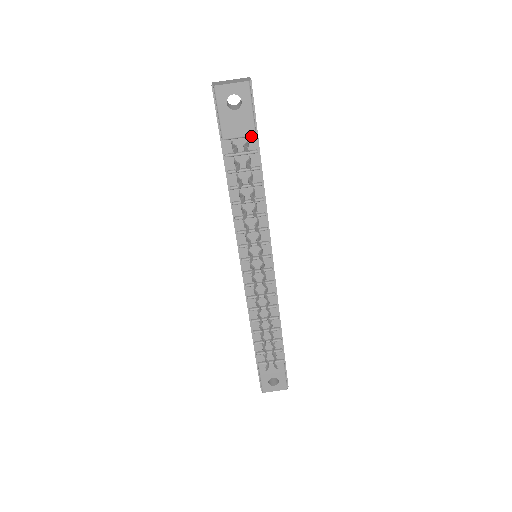
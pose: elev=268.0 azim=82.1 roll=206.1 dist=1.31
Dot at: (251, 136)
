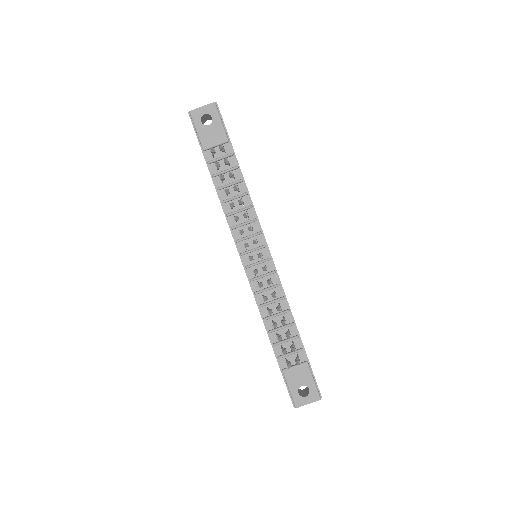
Dot at: (225, 143)
